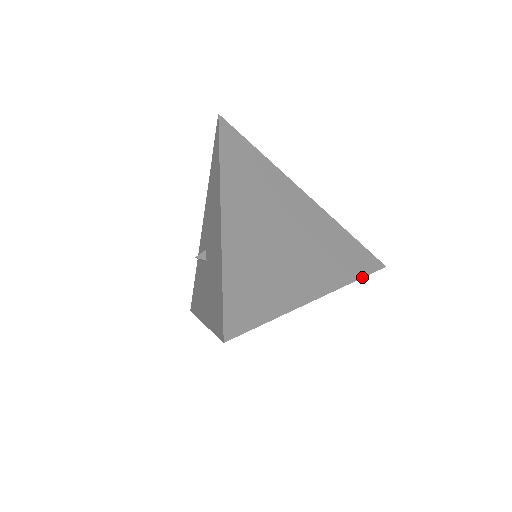
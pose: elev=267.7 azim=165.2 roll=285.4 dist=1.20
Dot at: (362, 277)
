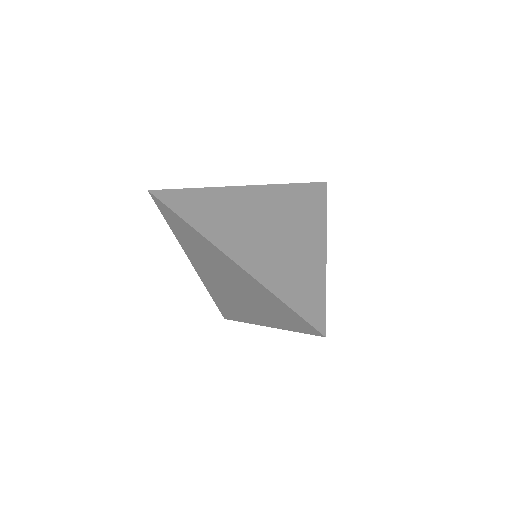
Dot at: (286, 303)
